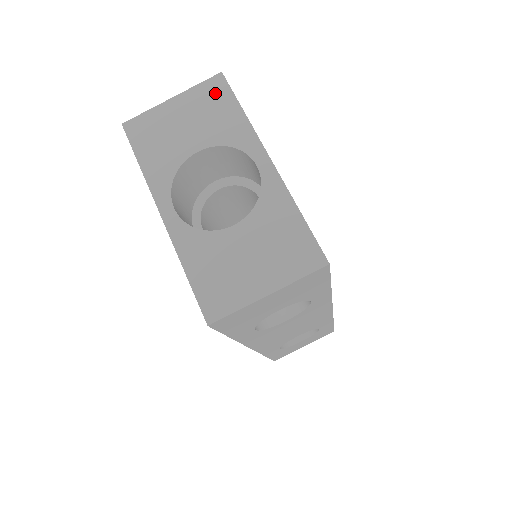
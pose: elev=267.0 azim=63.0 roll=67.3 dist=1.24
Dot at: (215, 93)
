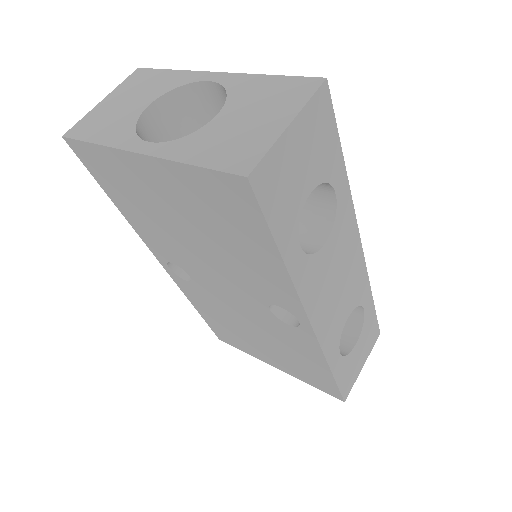
Dot at: (140, 77)
